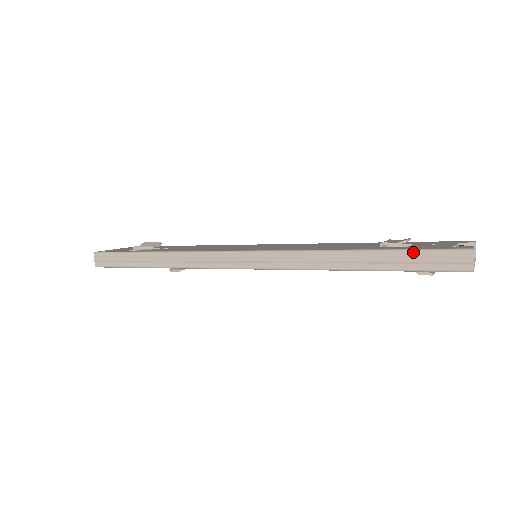
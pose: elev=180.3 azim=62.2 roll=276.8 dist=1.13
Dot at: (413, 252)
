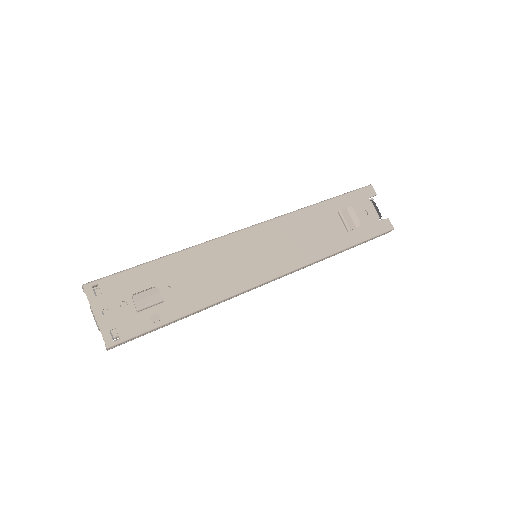
Dot at: occluded
